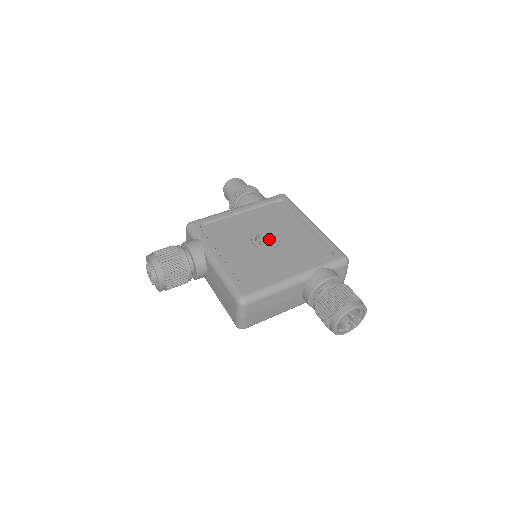
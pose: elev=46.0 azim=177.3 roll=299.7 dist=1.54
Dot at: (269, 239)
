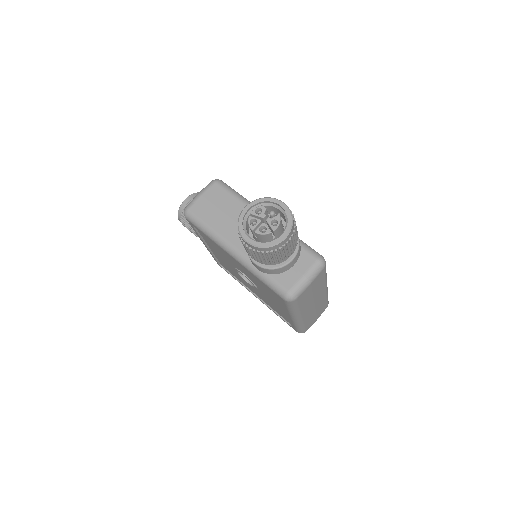
Dot at: occluded
